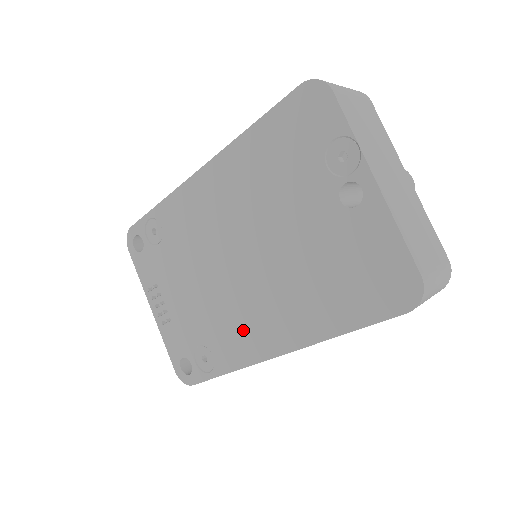
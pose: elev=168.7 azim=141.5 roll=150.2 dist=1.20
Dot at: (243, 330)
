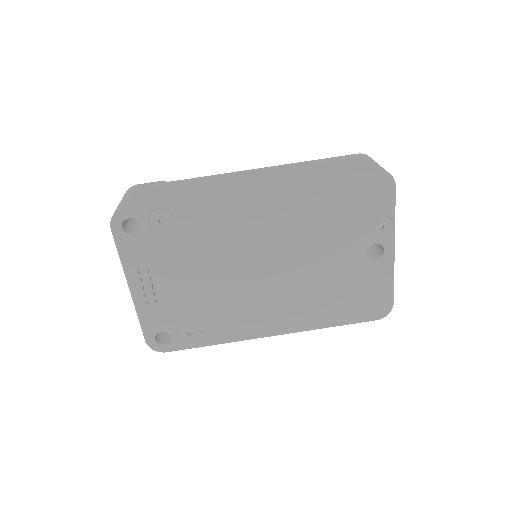
Dot at: (245, 317)
